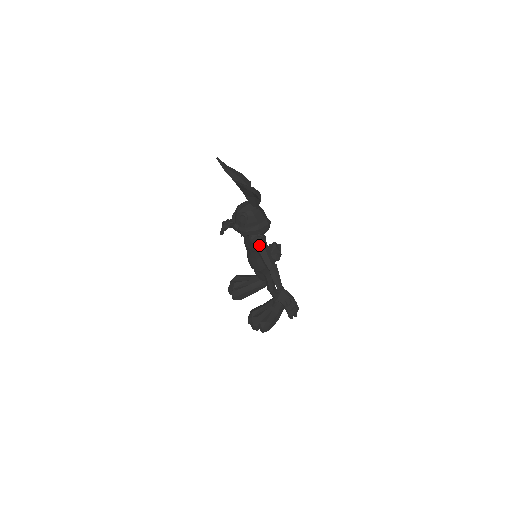
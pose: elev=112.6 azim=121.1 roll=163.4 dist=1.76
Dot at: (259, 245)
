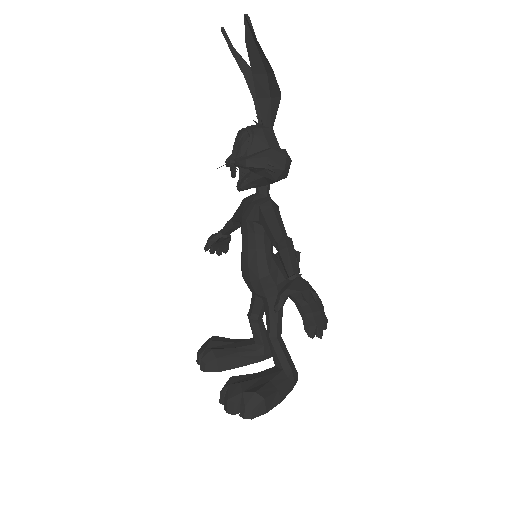
Dot at: (265, 207)
